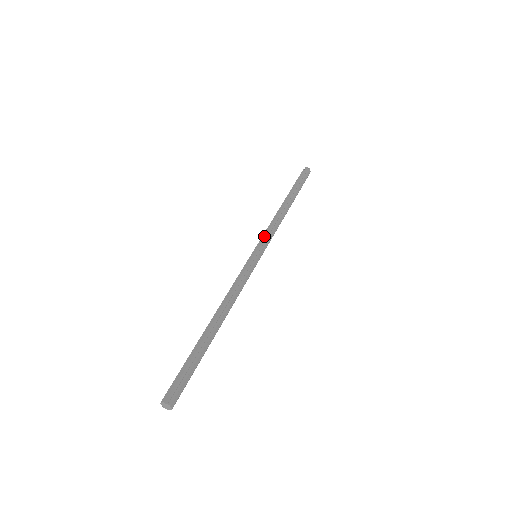
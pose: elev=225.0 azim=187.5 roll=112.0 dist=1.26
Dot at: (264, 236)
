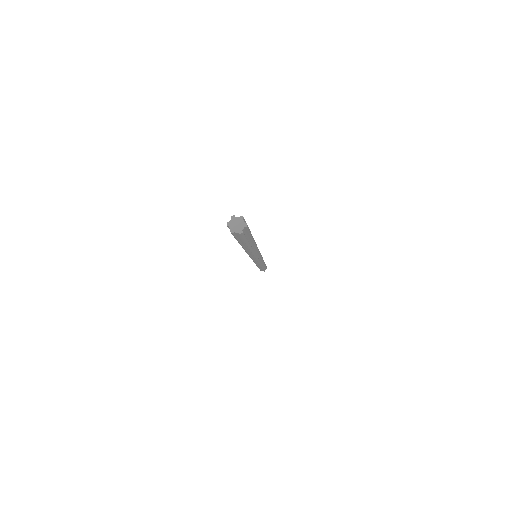
Dot at: occluded
